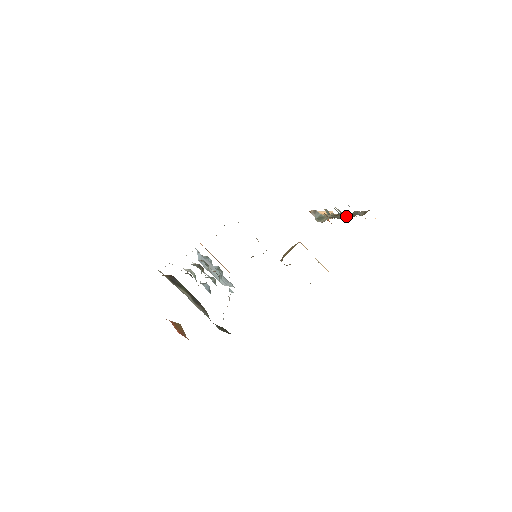
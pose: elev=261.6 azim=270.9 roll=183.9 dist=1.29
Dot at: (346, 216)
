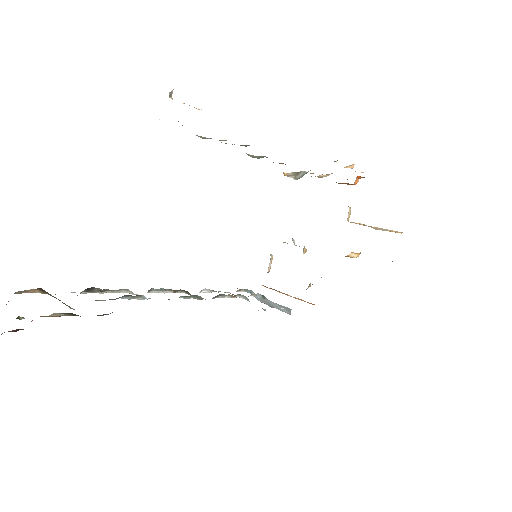
Dot at: occluded
